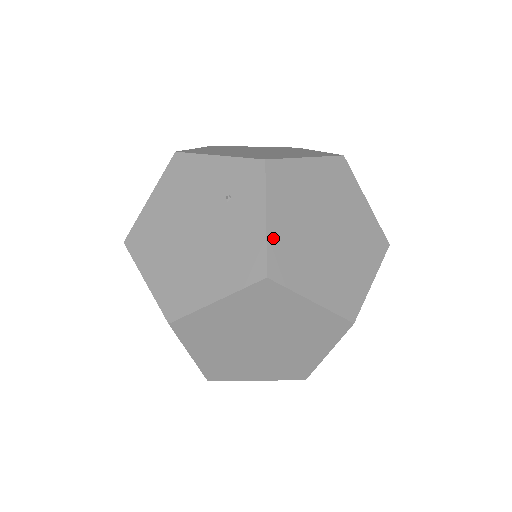
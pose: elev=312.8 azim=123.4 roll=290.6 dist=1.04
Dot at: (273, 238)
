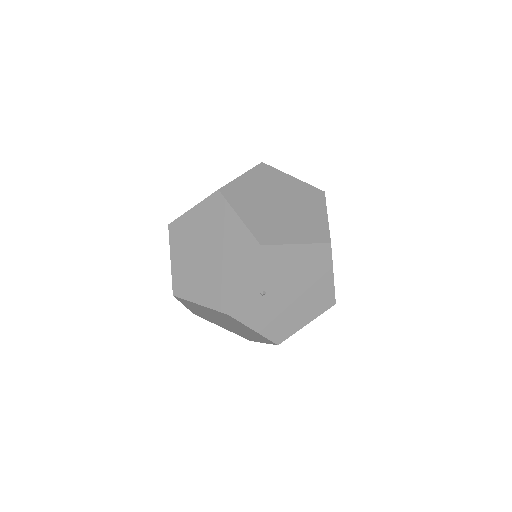
Dot at: (175, 271)
